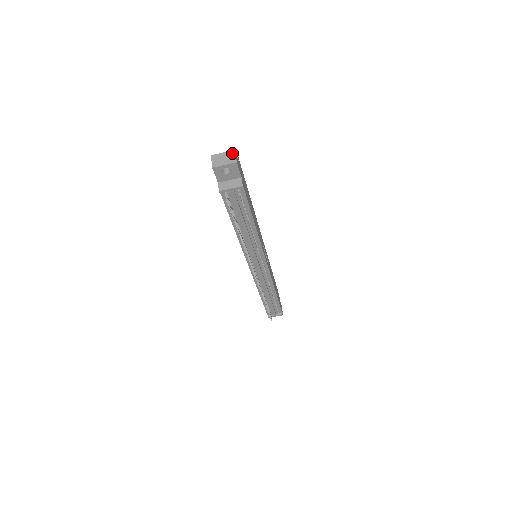
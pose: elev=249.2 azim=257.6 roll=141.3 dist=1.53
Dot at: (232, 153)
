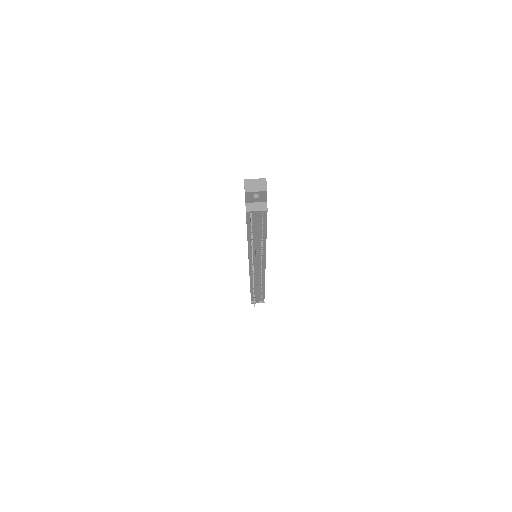
Dot at: (263, 181)
